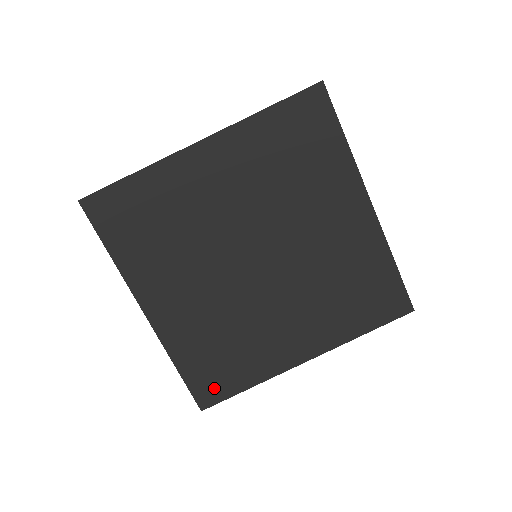
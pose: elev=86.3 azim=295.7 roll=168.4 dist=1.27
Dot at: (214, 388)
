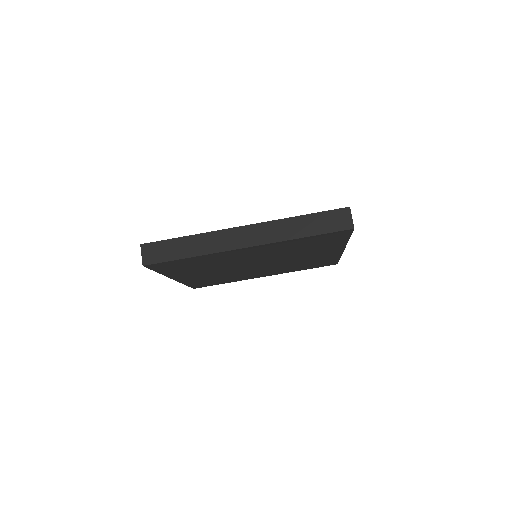
Dot at: (205, 285)
